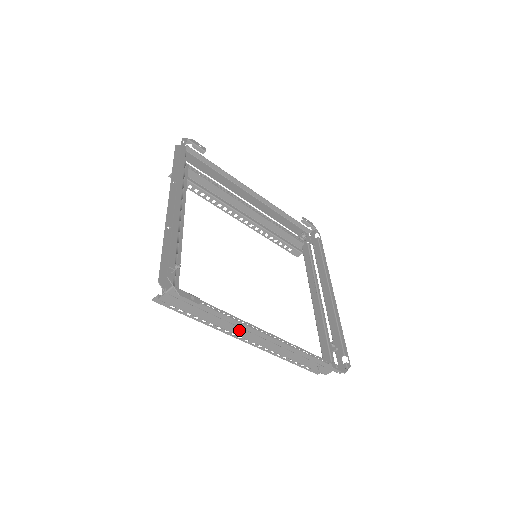
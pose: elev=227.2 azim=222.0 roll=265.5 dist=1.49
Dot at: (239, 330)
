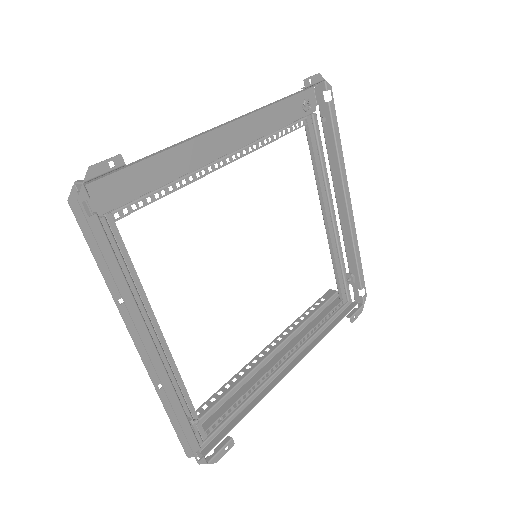
Dot at: occluded
